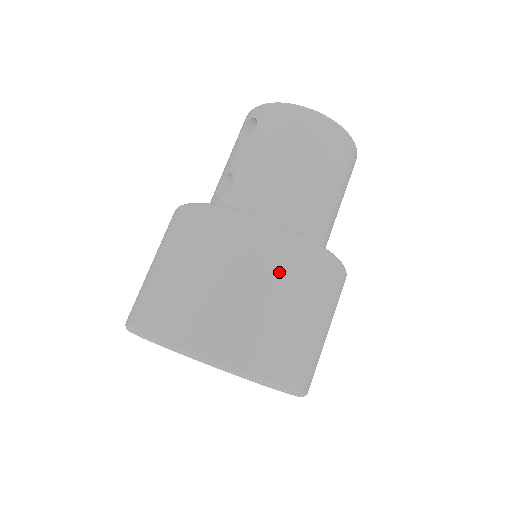
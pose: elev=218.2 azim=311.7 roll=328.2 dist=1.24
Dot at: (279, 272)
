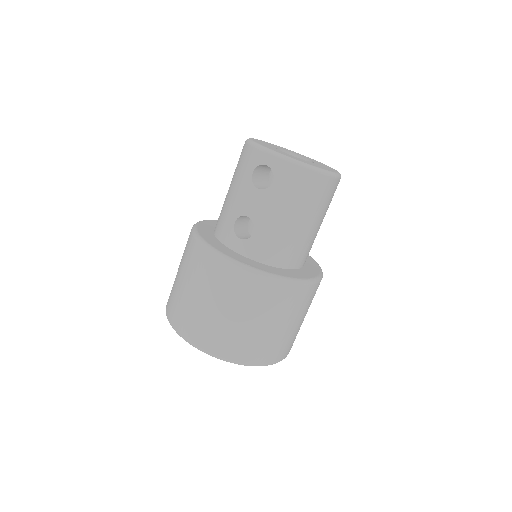
Dot at: (295, 309)
